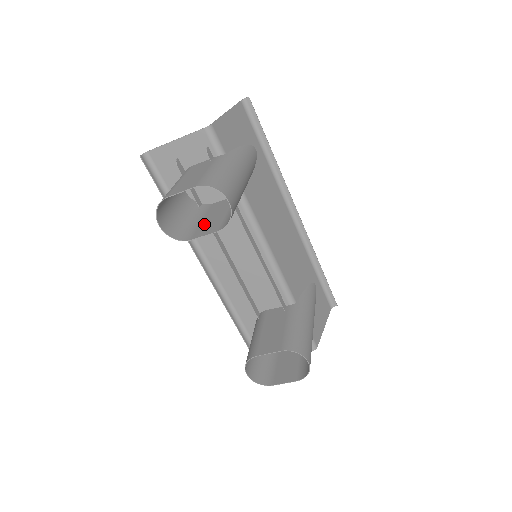
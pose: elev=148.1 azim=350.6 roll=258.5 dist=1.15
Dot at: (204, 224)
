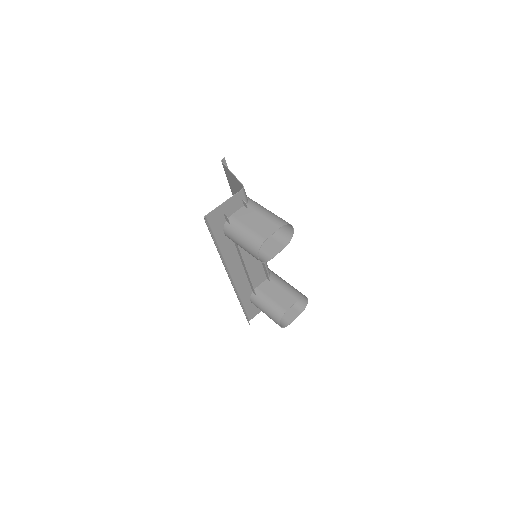
Dot at: (263, 247)
